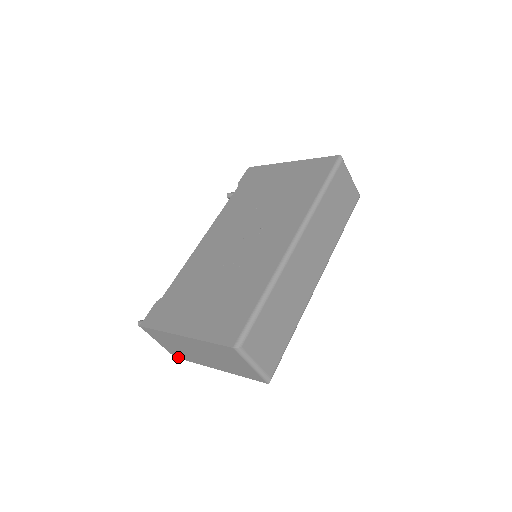
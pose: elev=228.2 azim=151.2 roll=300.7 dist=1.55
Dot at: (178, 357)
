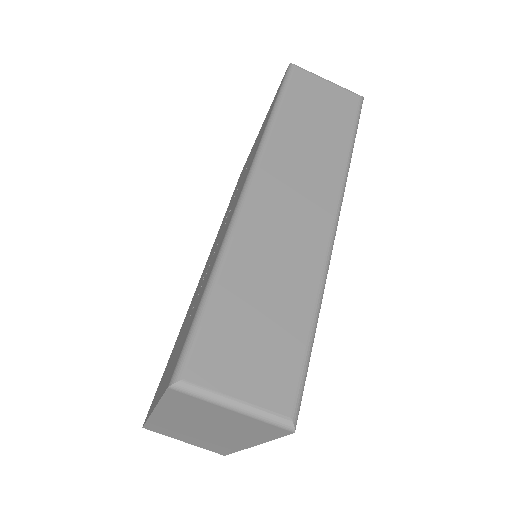
Dot at: (223, 453)
